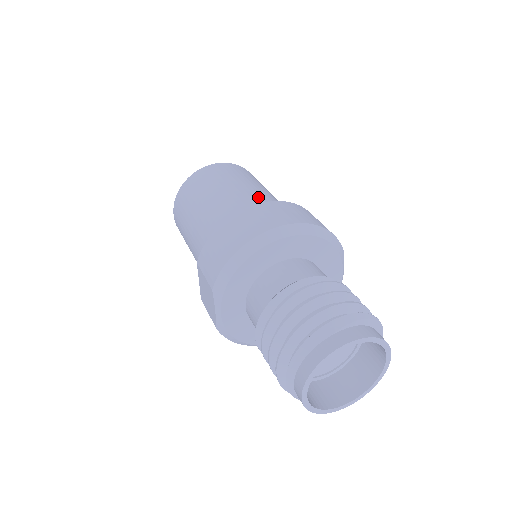
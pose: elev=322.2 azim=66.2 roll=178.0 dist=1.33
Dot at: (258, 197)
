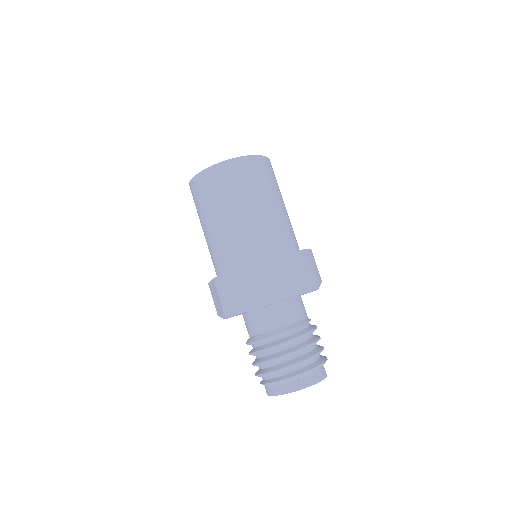
Dot at: (271, 226)
